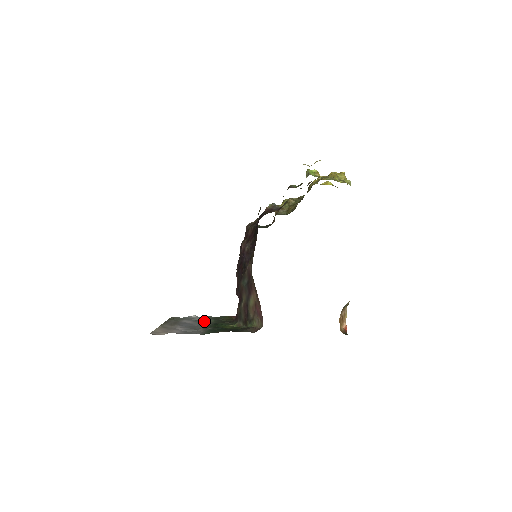
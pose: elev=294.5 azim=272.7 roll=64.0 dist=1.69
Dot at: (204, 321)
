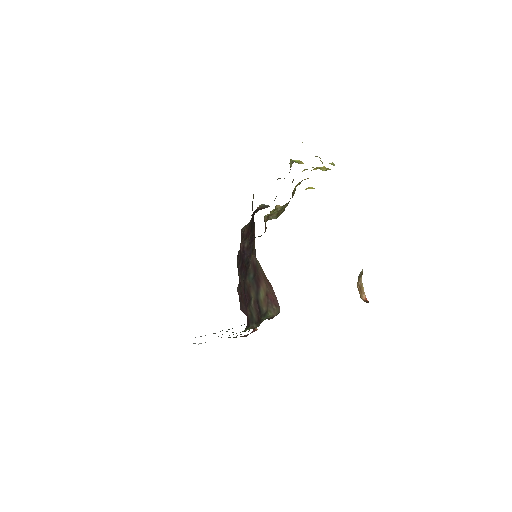
Dot at: occluded
